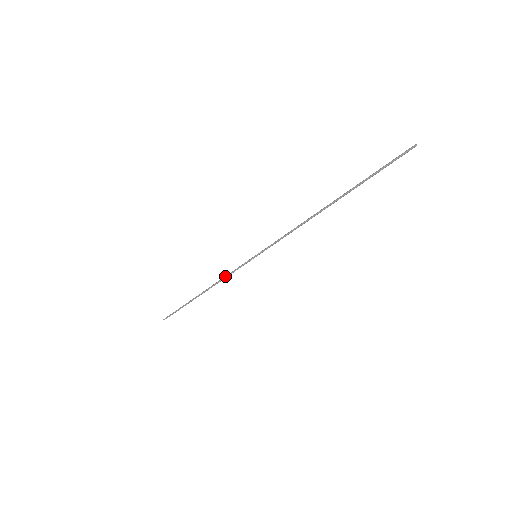
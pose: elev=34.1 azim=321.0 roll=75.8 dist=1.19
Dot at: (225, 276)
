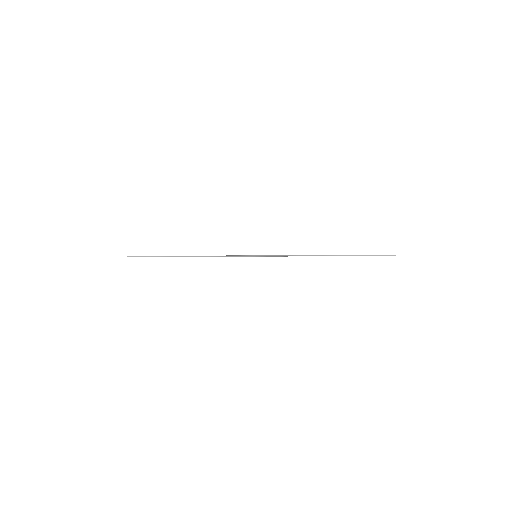
Dot at: occluded
